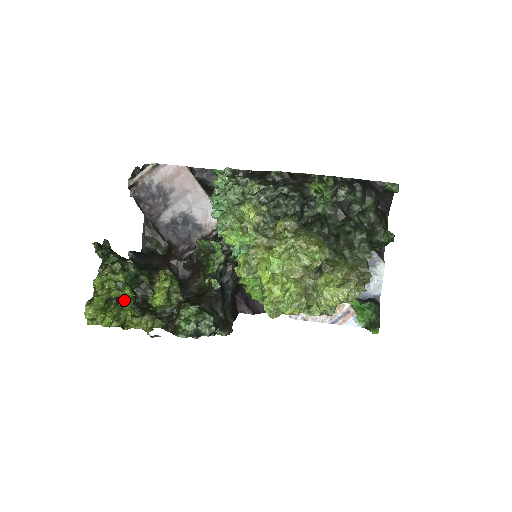
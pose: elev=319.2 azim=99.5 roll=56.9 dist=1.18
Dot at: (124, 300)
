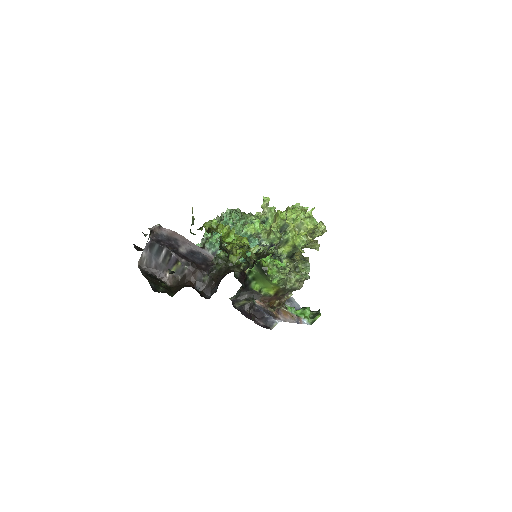
Dot at: occluded
